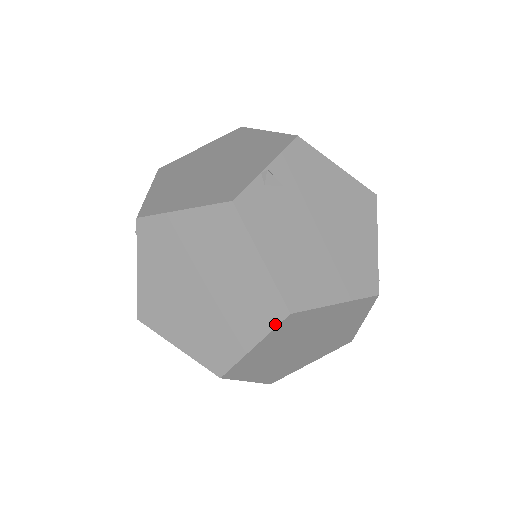
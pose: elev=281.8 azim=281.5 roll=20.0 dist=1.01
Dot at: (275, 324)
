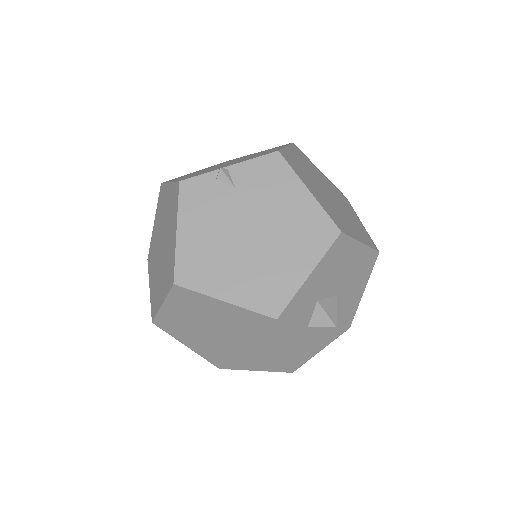
Dot at: (169, 289)
